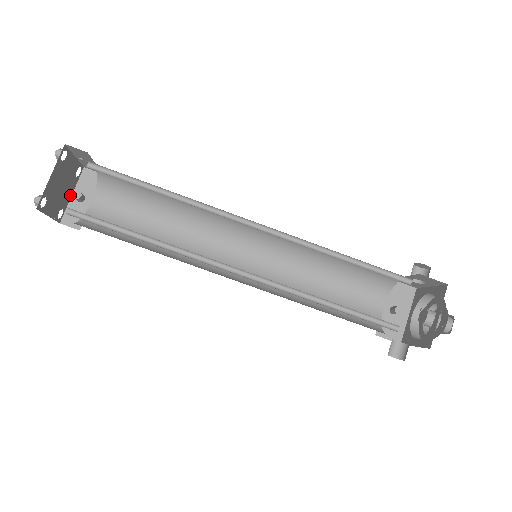
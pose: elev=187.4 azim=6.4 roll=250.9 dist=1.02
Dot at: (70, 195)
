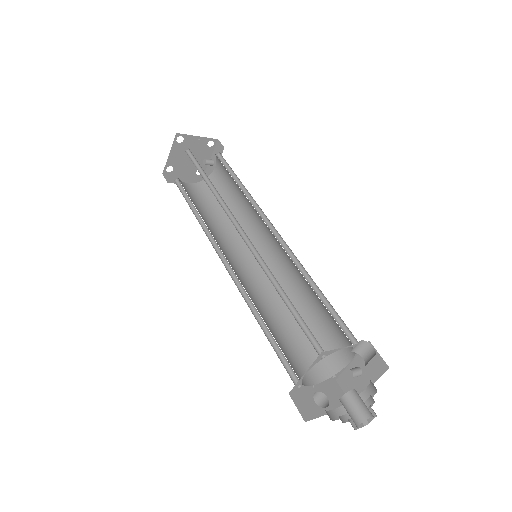
Dot at: occluded
